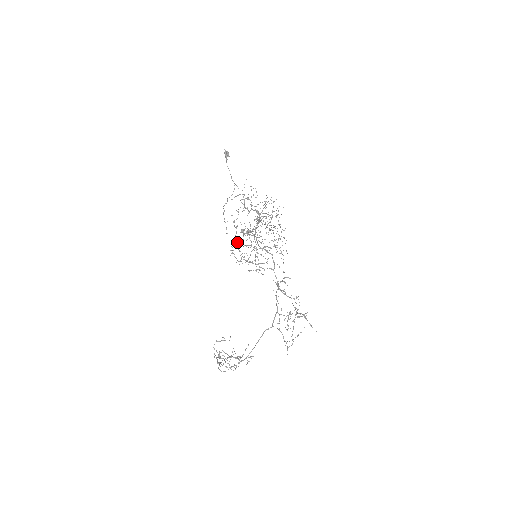
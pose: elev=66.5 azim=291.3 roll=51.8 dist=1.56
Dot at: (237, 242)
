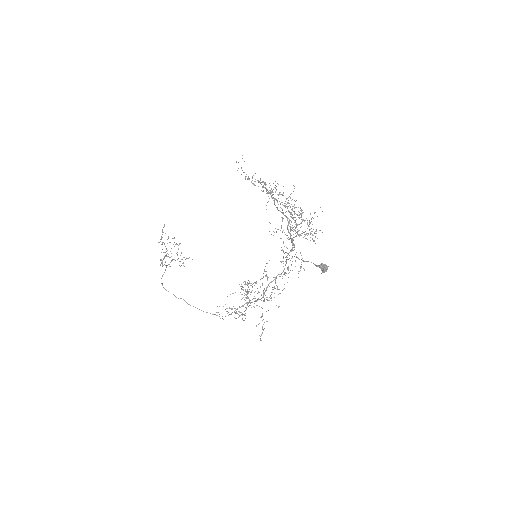
Dot at: occluded
